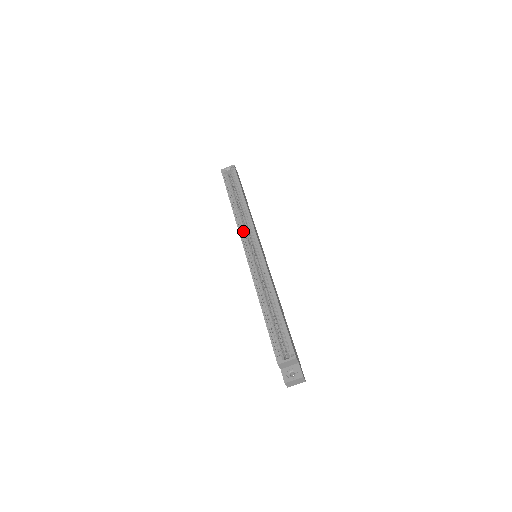
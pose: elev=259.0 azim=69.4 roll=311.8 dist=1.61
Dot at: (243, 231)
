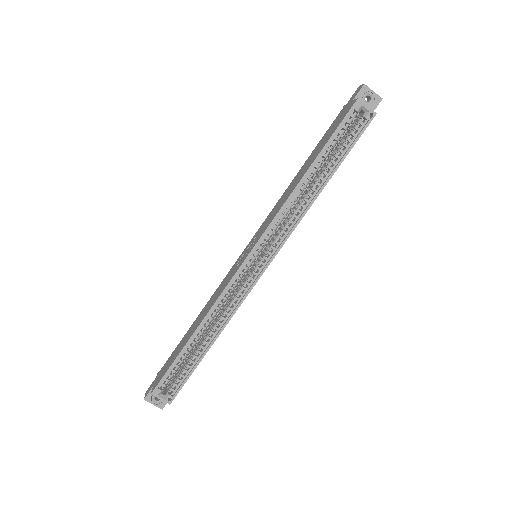
Dot at: (275, 226)
